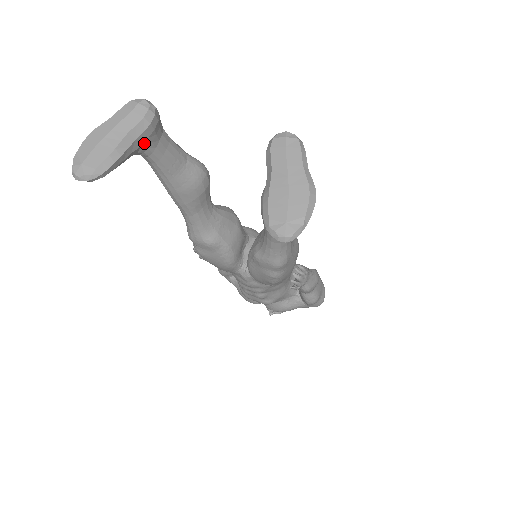
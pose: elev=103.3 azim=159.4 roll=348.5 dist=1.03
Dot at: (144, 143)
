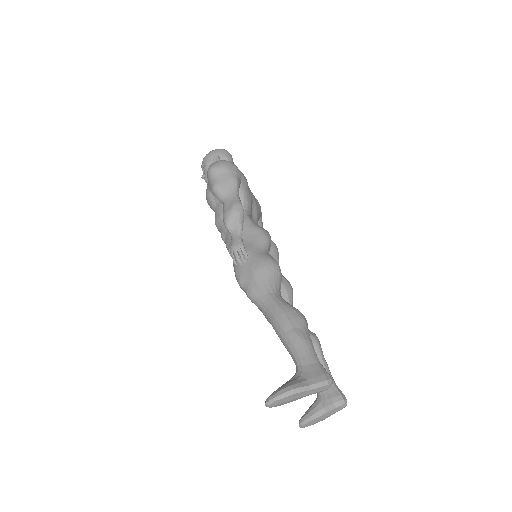
Dot at: occluded
